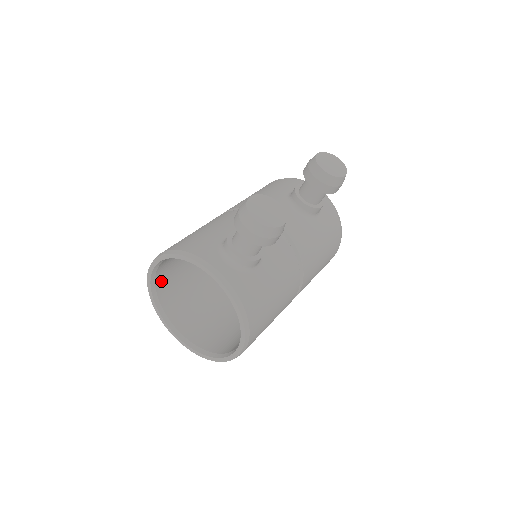
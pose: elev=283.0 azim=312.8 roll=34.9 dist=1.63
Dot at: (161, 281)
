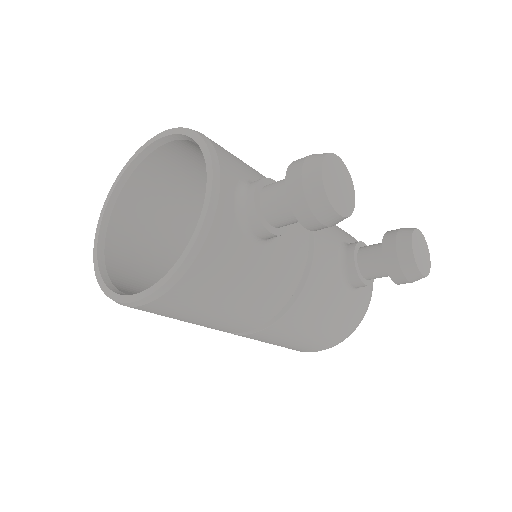
Dot at: (152, 166)
